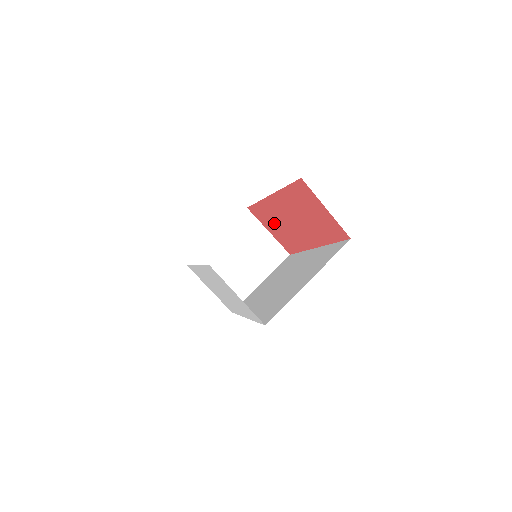
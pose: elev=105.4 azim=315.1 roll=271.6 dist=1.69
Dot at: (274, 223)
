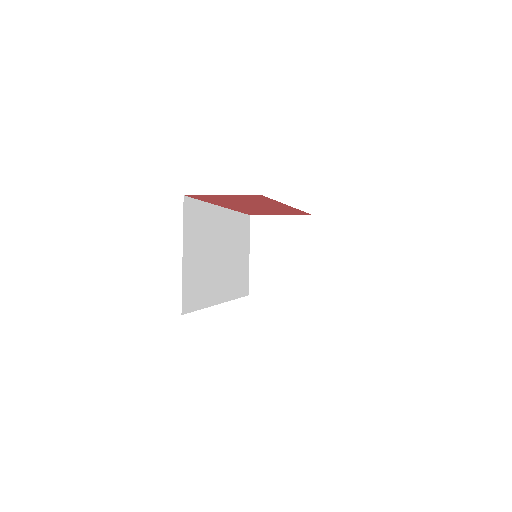
Dot at: occluded
